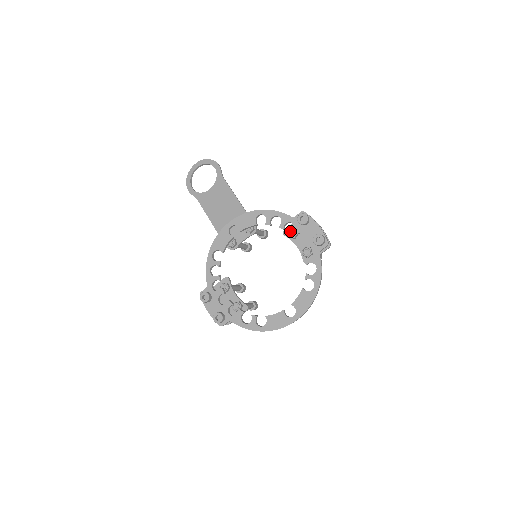
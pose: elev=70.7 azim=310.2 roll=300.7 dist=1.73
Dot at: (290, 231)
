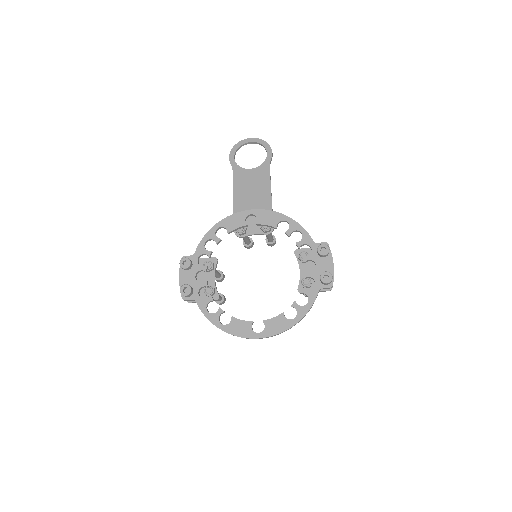
Dot at: (303, 253)
